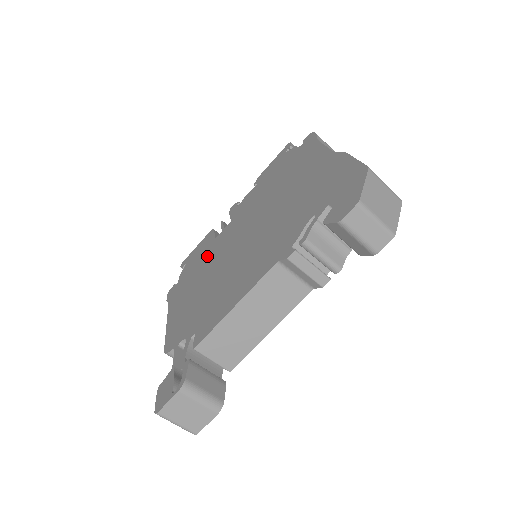
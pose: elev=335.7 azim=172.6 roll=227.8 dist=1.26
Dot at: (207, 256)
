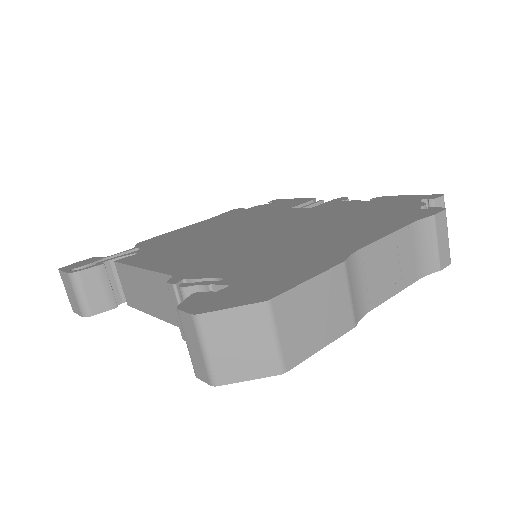
Dot at: (264, 213)
